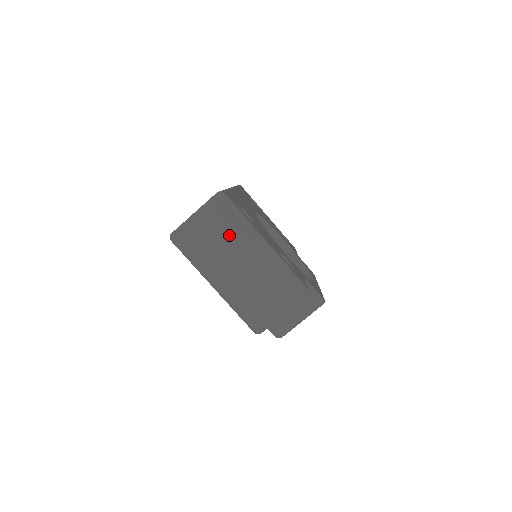
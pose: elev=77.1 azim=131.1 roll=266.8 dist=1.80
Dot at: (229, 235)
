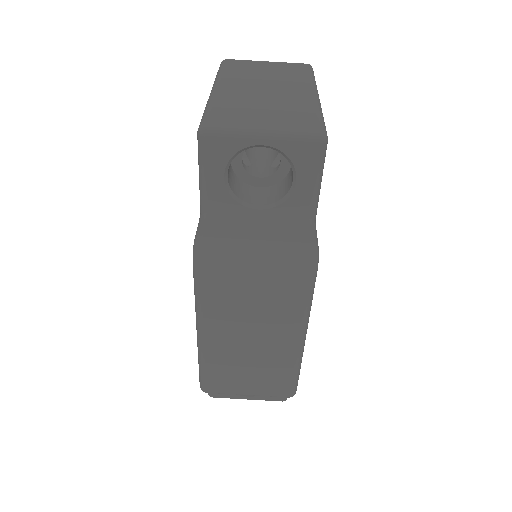
Dot at: (284, 76)
